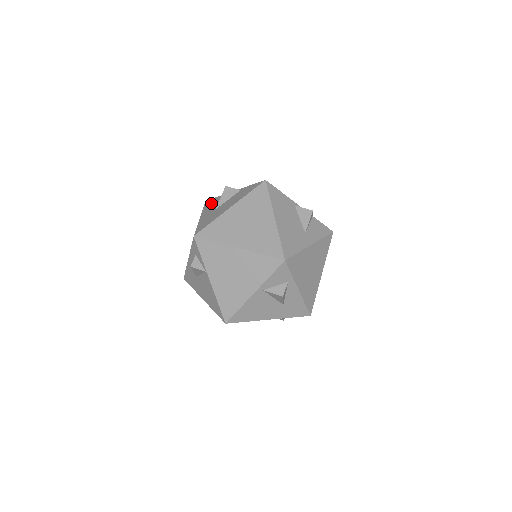
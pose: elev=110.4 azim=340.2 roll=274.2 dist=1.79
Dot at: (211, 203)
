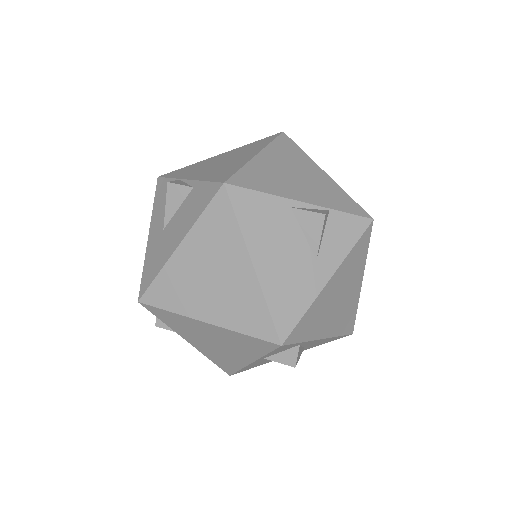
Dot at: (161, 197)
